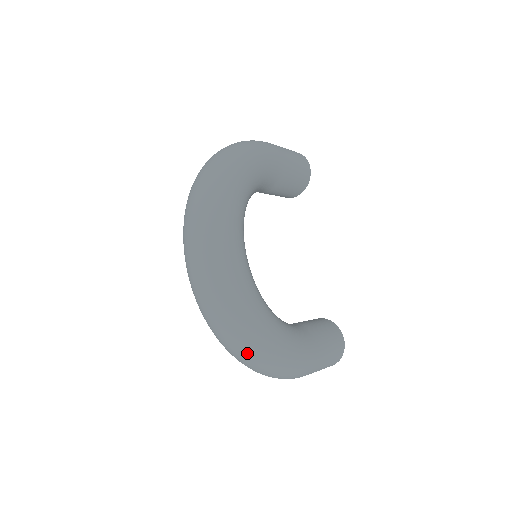
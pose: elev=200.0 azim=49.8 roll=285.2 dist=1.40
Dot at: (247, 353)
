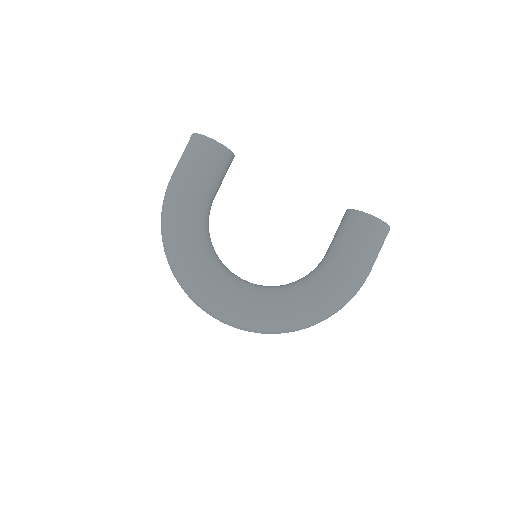
Dot at: occluded
